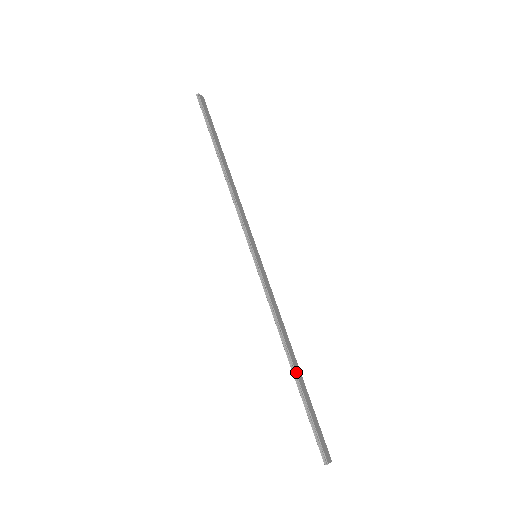
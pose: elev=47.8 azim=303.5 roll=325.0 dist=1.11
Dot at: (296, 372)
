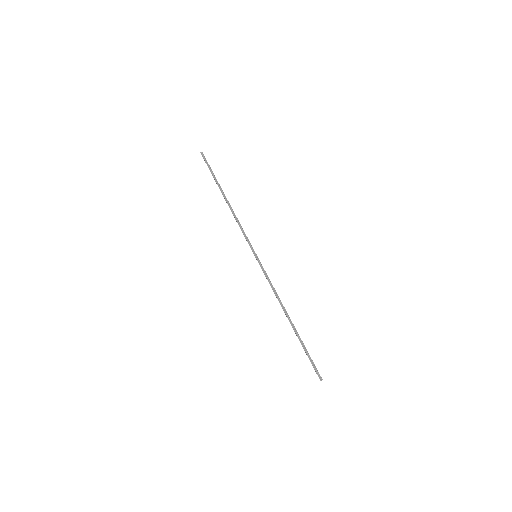
Dot at: (294, 326)
